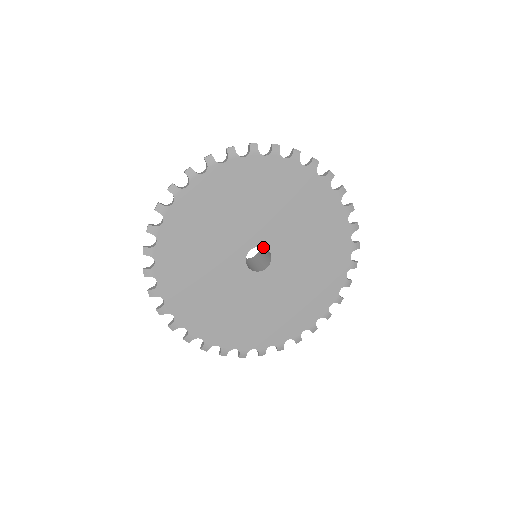
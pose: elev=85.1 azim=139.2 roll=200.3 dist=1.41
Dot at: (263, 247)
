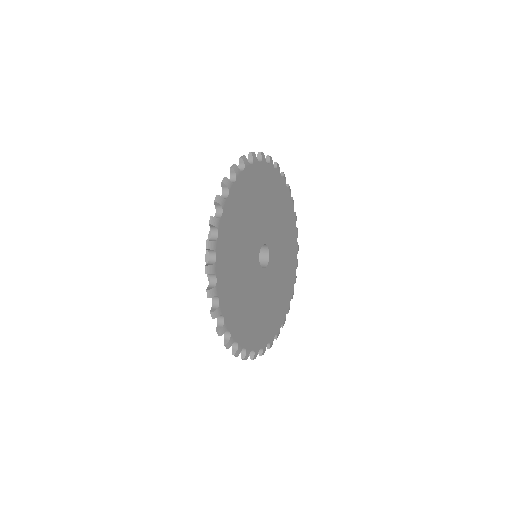
Dot at: occluded
